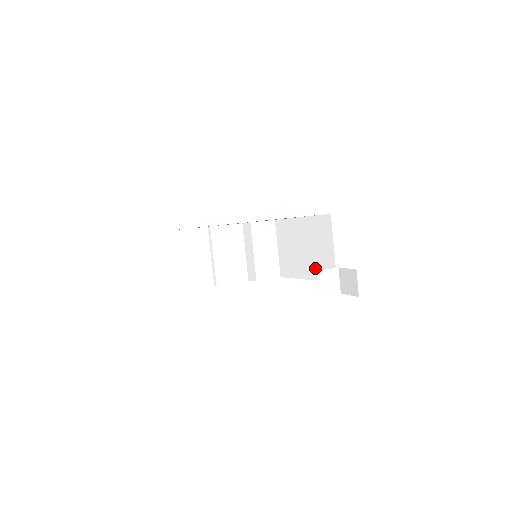
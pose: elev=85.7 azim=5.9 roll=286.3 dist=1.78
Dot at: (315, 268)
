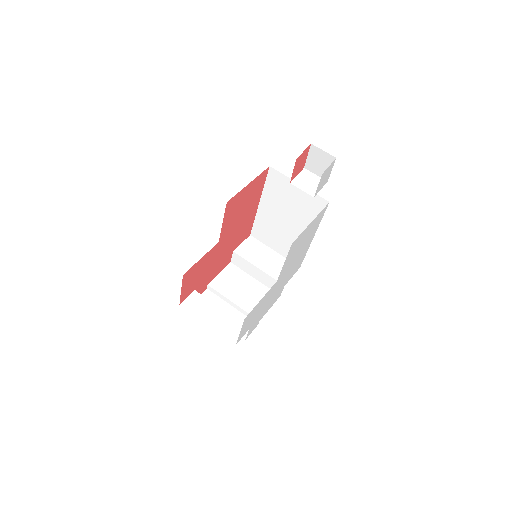
Dot at: (307, 219)
